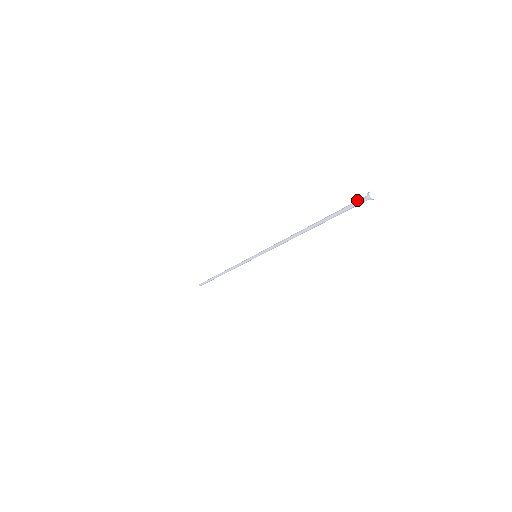
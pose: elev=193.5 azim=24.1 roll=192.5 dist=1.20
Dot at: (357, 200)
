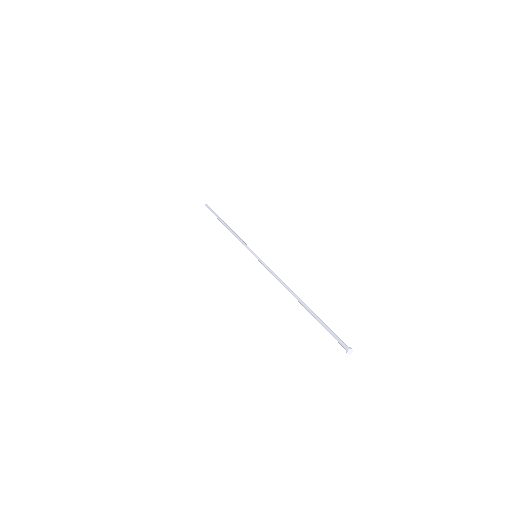
Dot at: (339, 339)
